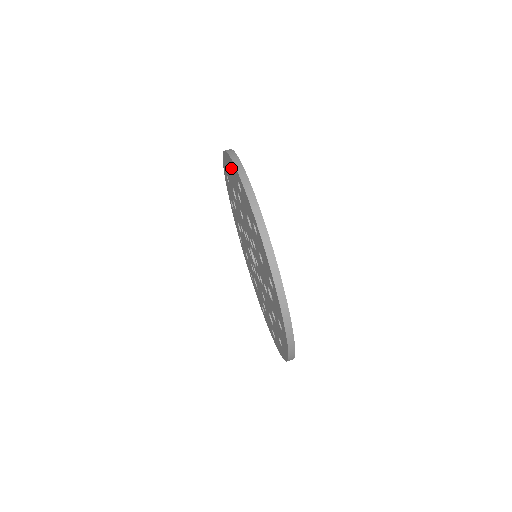
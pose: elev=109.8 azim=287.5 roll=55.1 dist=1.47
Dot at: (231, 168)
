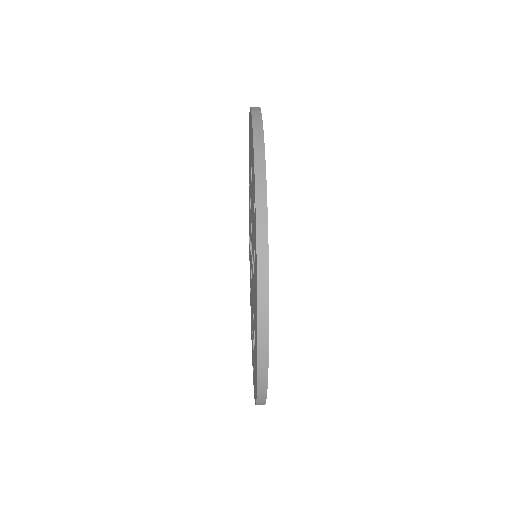
Dot at: occluded
